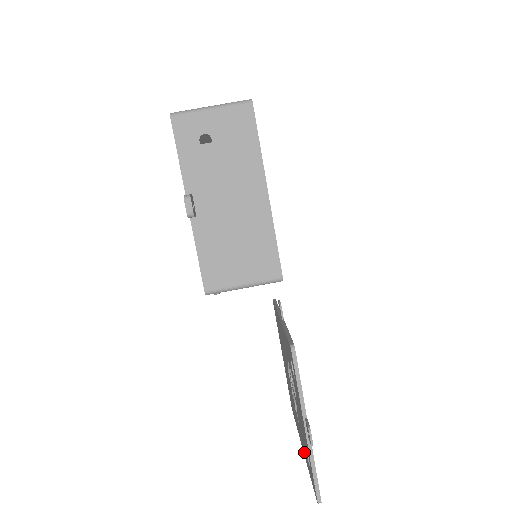
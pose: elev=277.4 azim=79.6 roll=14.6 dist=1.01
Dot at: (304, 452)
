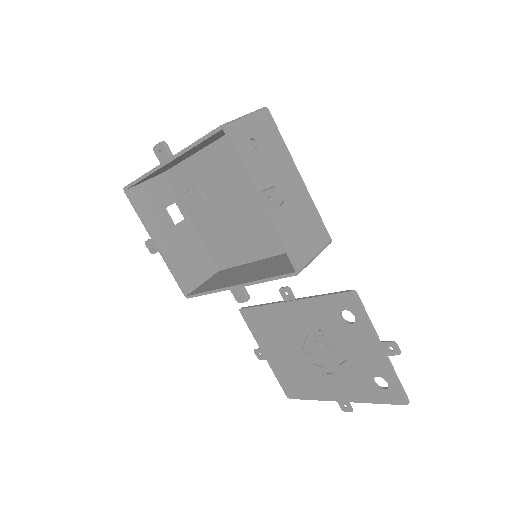
Dot at: (354, 396)
